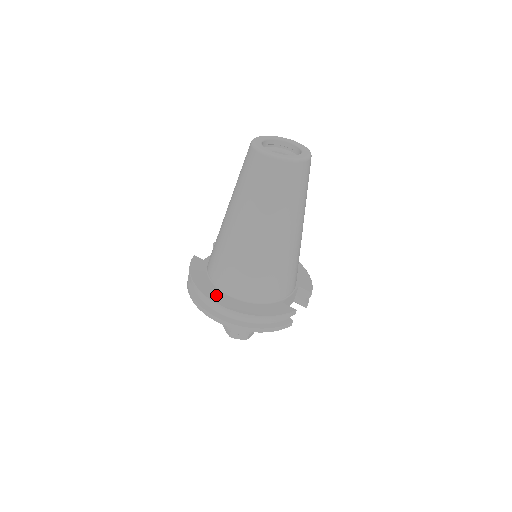
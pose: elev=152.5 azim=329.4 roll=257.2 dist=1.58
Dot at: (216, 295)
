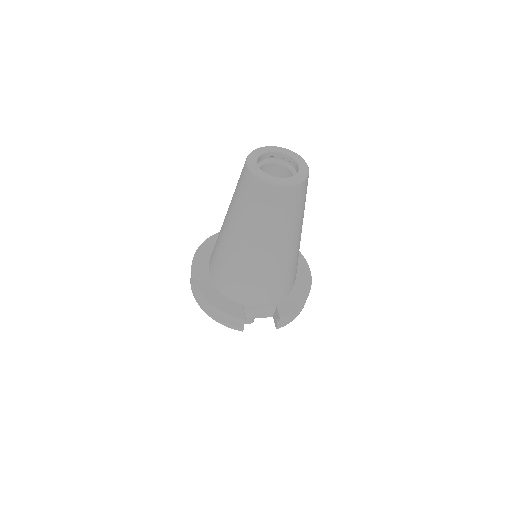
Dot at: (200, 266)
